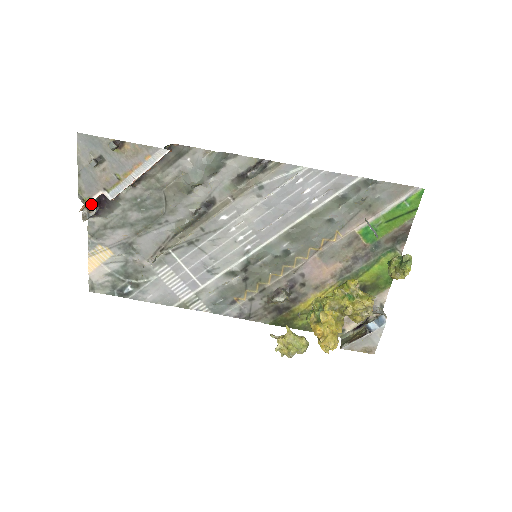
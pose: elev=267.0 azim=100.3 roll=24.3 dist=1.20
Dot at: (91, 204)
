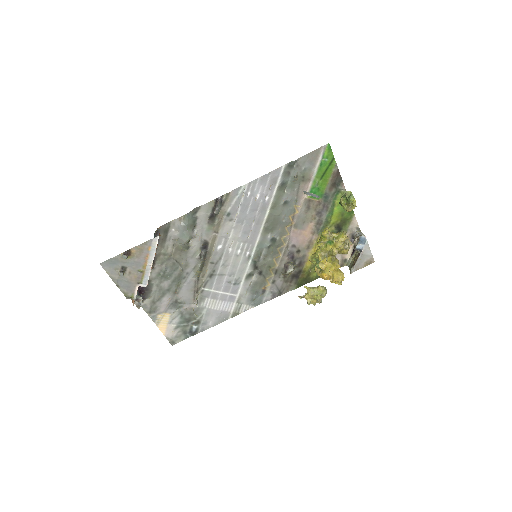
Dot at: (136, 296)
